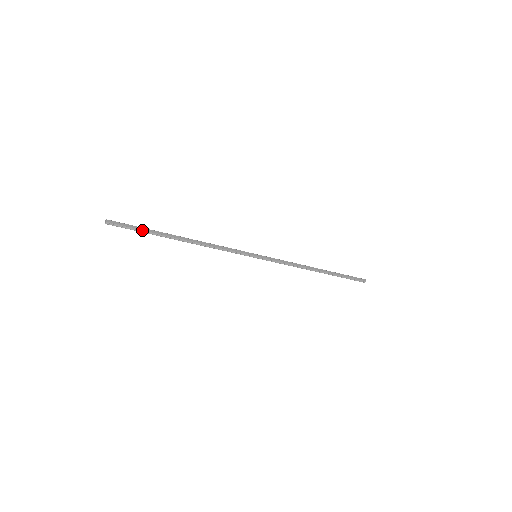
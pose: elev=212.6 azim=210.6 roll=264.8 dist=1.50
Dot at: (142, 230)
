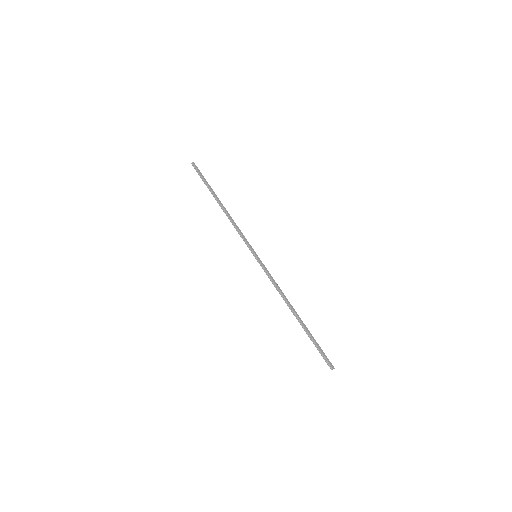
Dot at: (205, 180)
